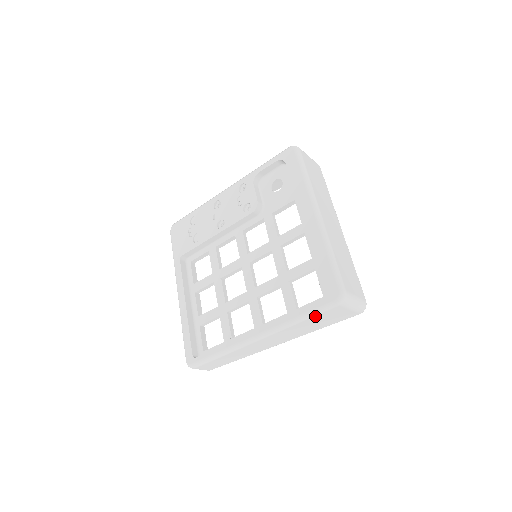
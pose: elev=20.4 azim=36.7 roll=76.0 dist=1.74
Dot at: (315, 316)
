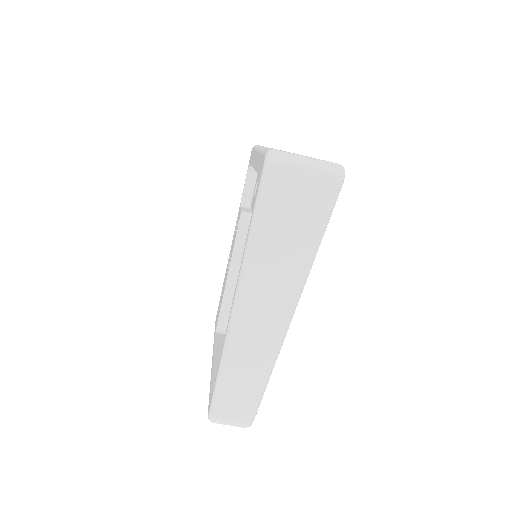
Dot at: (264, 208)
